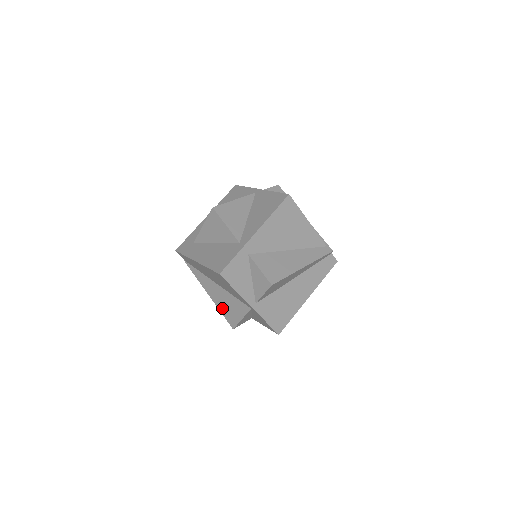
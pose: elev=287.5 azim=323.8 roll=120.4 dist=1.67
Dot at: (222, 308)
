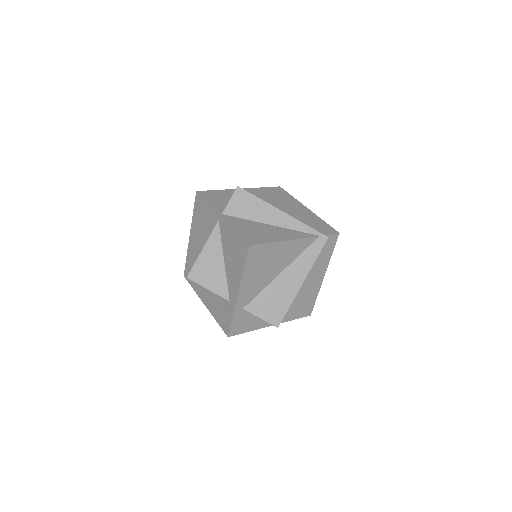
Dot at: occluded
